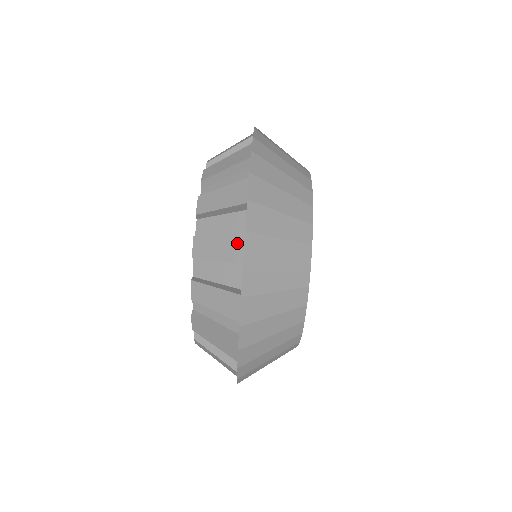
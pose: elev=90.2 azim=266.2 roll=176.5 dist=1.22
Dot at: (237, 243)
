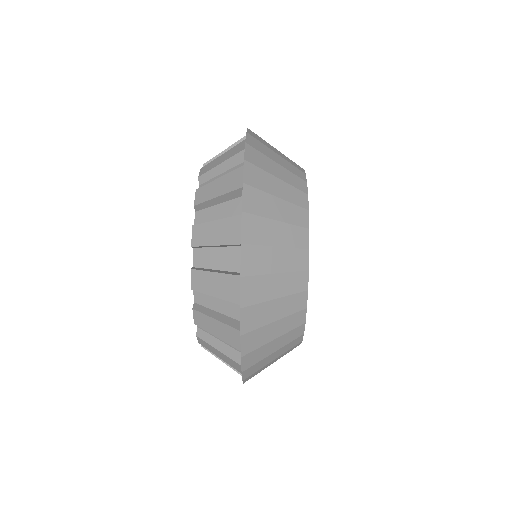
Dot at: (237, 175)
